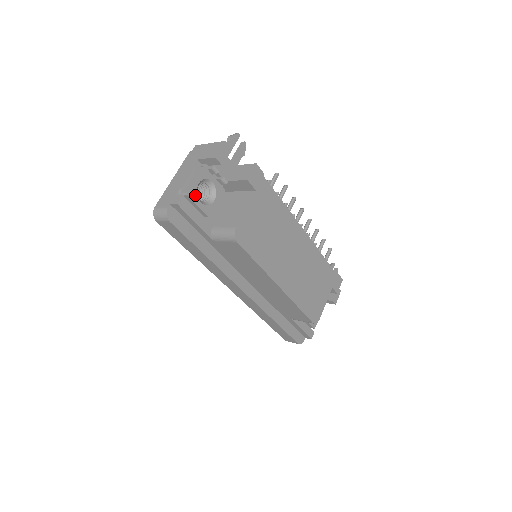
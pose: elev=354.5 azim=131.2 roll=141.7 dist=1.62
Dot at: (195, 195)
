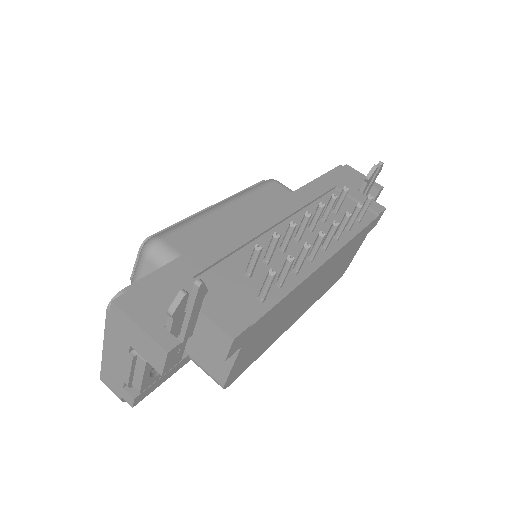
Dot at: (151, 380)
